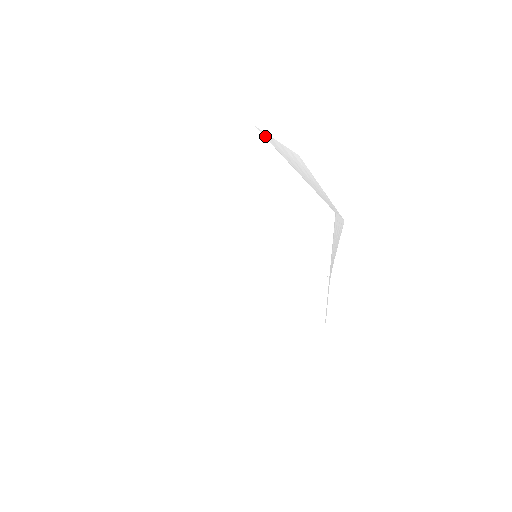
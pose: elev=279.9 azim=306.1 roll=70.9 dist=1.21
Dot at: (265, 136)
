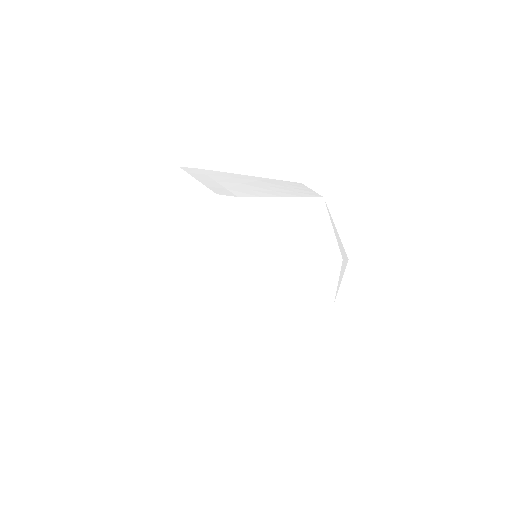
Dot at: (178, 287)
